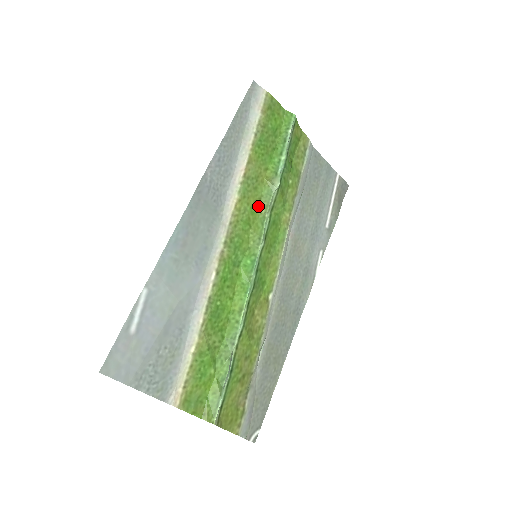
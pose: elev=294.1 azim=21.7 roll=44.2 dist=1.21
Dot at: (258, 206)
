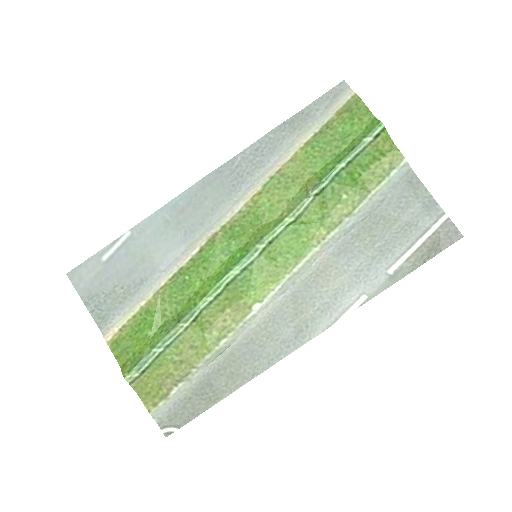
Dot at: (282, 207)
